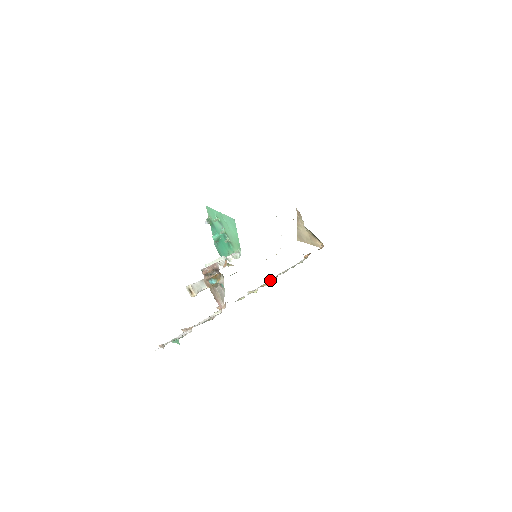
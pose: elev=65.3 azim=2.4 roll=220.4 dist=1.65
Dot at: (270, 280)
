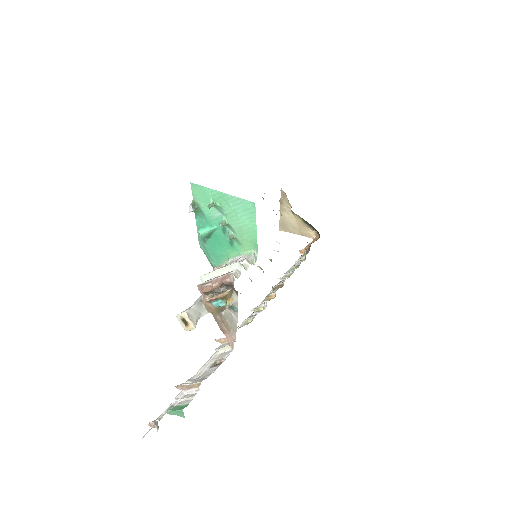
Dot at: (276, 289)
